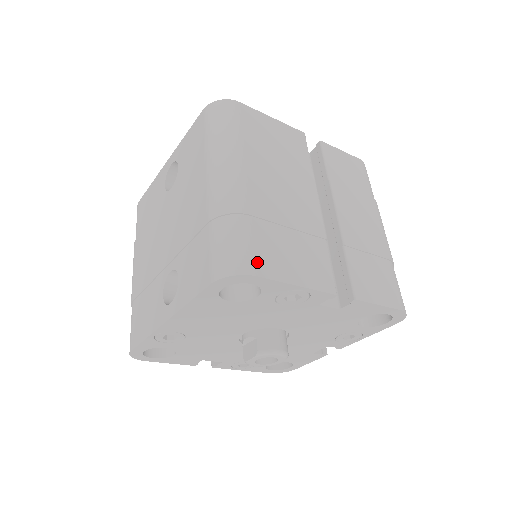
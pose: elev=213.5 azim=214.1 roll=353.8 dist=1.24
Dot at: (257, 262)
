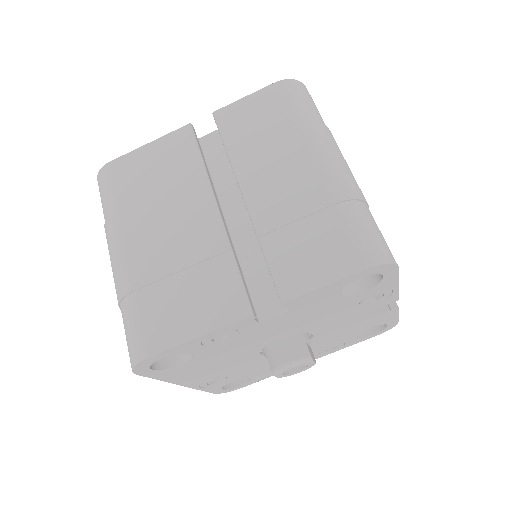
Dot at: (147, 341)
